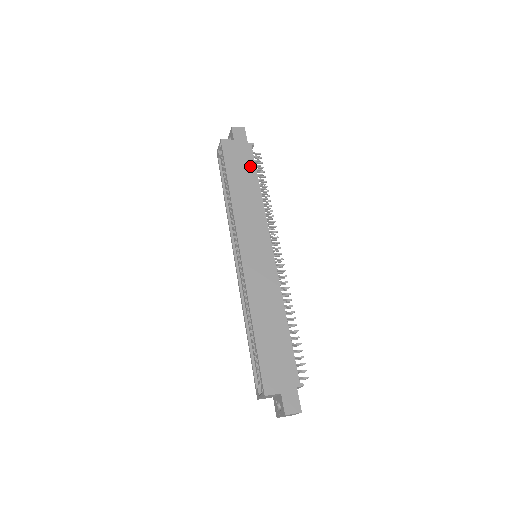
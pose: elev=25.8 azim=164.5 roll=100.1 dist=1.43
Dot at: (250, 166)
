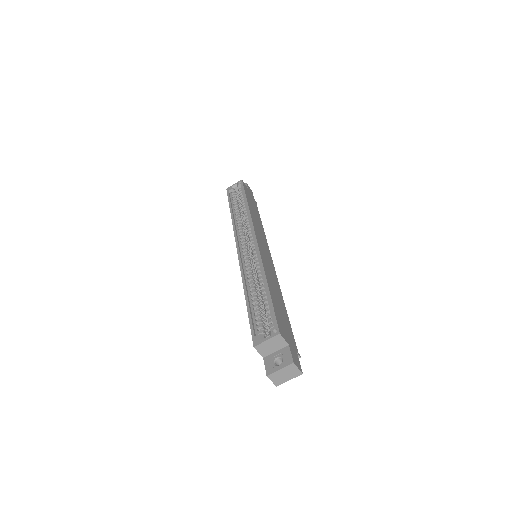
Dot at: (257, 209)
